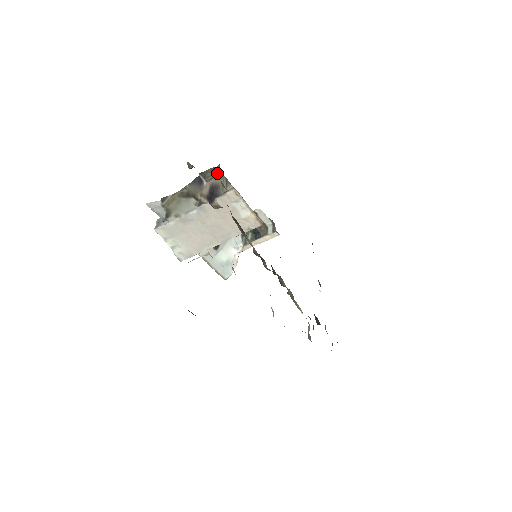
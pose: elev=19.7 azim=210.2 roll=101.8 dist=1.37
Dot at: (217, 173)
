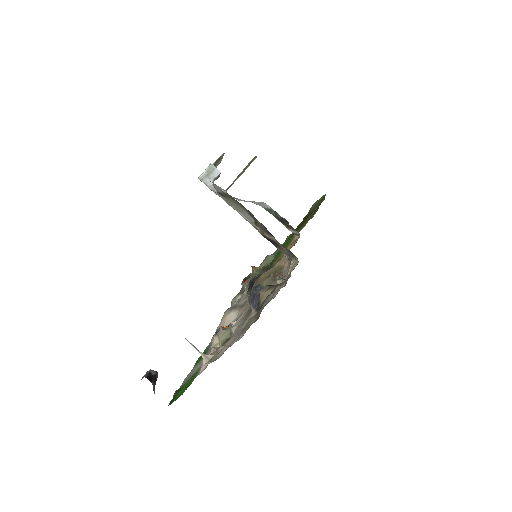
Dot at: (290, 251)
